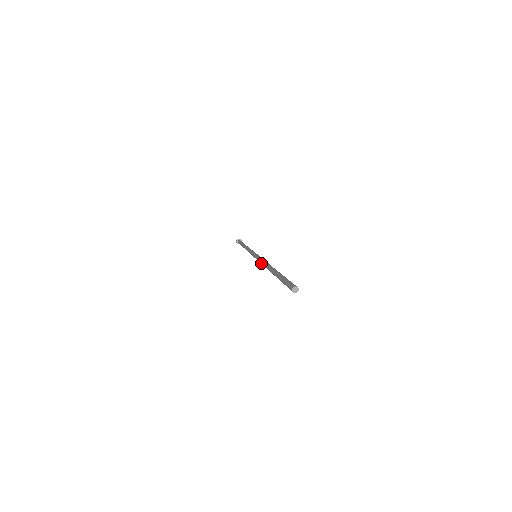
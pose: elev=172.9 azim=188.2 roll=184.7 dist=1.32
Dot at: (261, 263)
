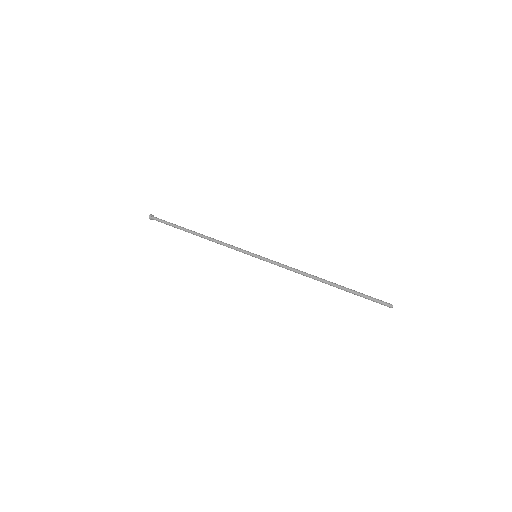
Dot at: occluded
